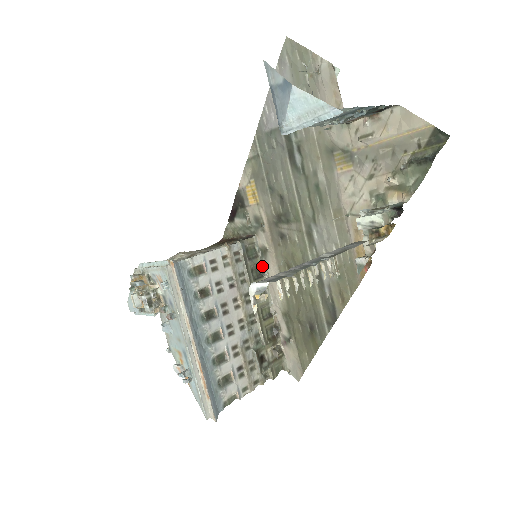
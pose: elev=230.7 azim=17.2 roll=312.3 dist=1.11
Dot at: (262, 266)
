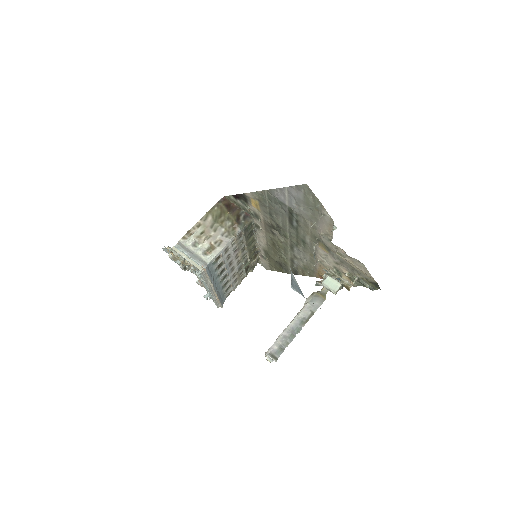
Dot at: (254, 230)
